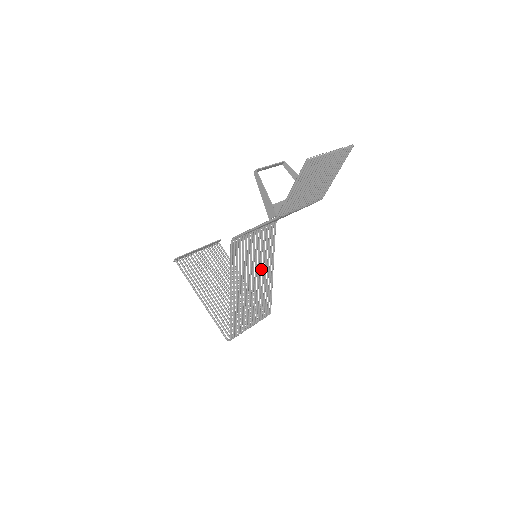
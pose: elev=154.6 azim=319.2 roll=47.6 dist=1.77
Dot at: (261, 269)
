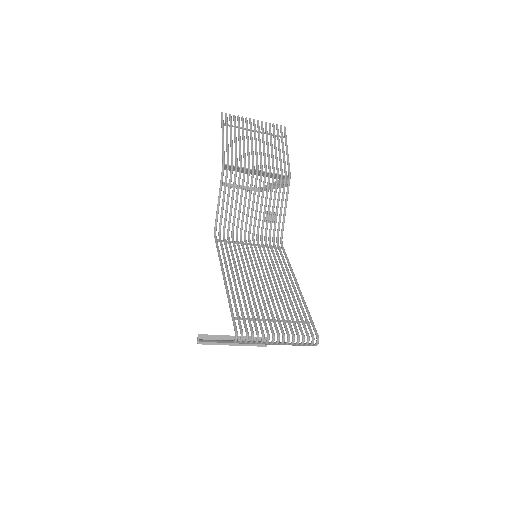
Dot at: (273, 275)
